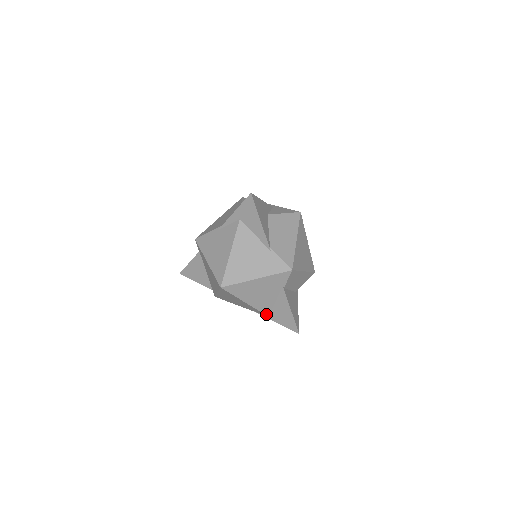
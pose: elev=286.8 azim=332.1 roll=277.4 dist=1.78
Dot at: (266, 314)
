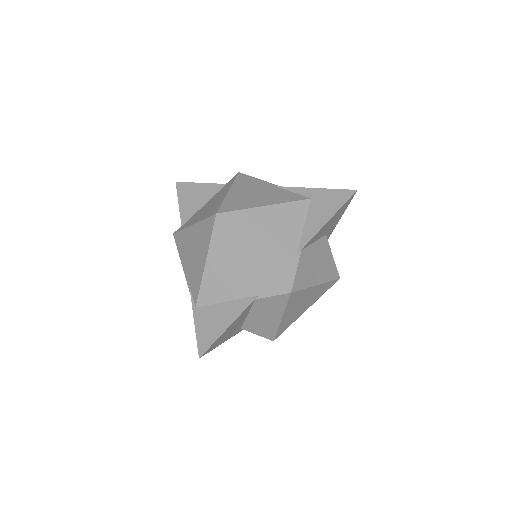
Dot at: (198, 301)
